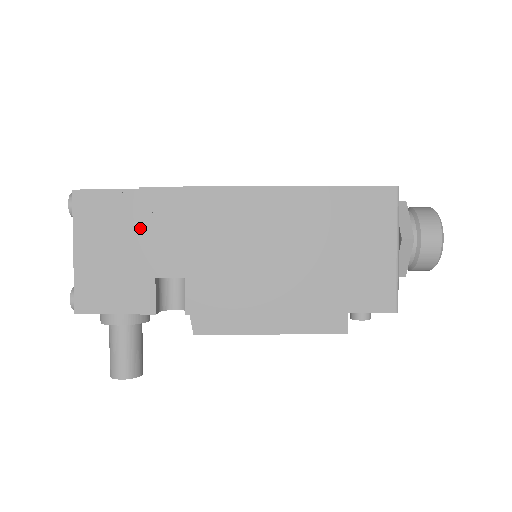
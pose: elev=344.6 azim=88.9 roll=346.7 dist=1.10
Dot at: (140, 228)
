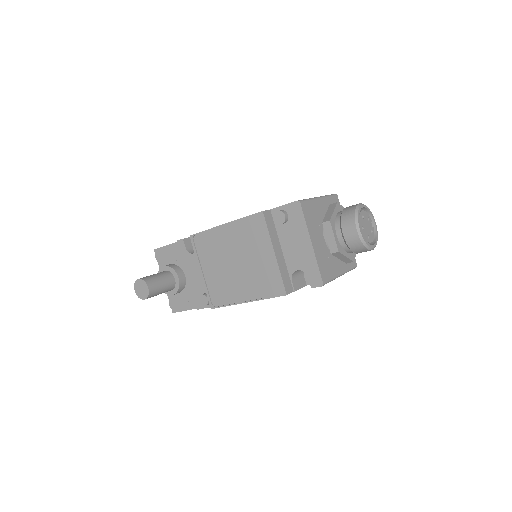
Dot at: occluded
